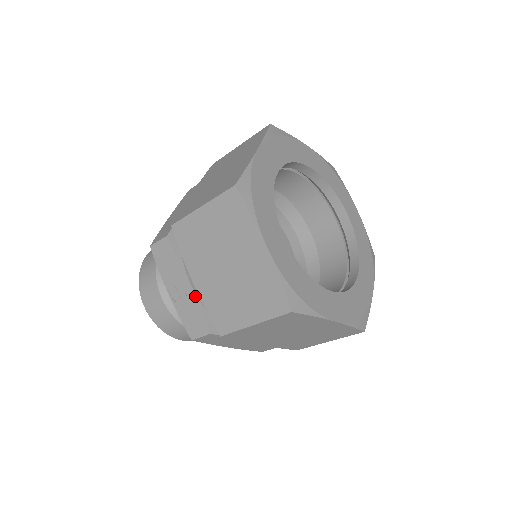
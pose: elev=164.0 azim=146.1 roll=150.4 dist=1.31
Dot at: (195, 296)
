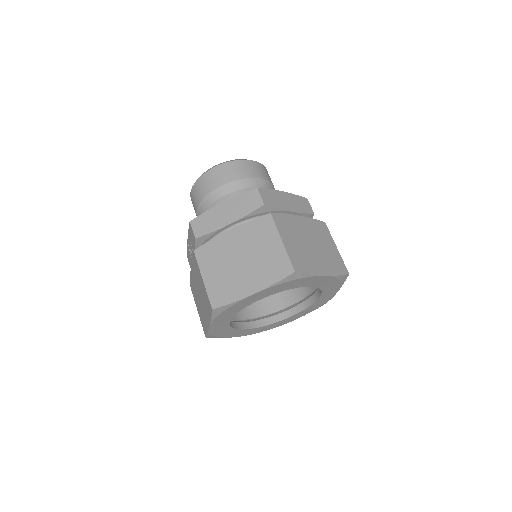
Dot at: occluded
